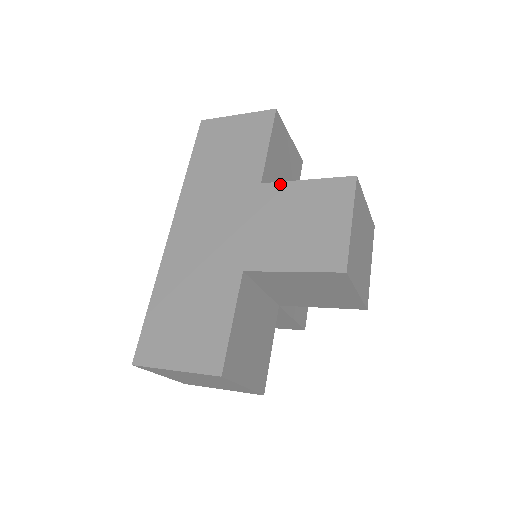
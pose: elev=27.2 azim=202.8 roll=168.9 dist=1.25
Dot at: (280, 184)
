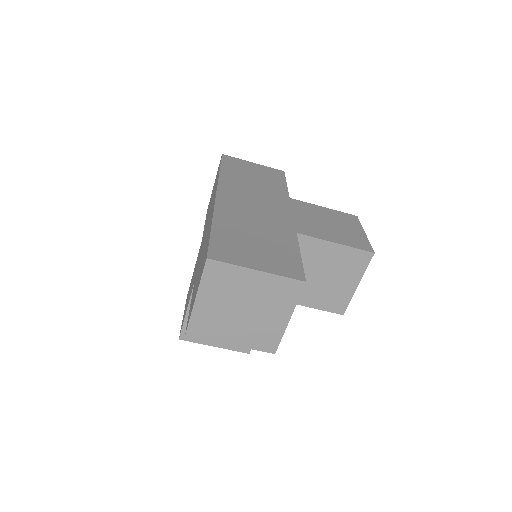
Dot at: (305, 203)
